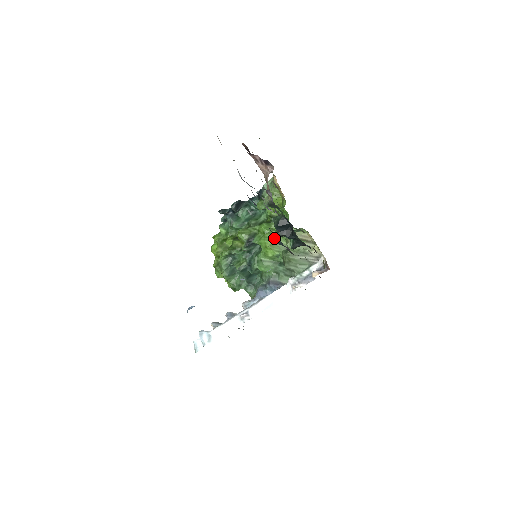
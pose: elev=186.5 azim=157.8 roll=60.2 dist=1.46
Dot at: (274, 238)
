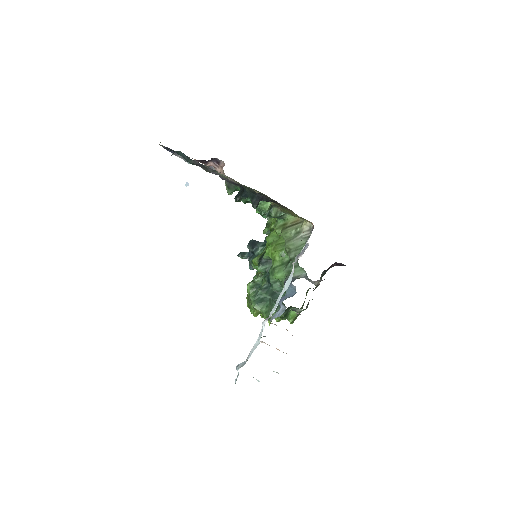
Dot at: (276, 242)
